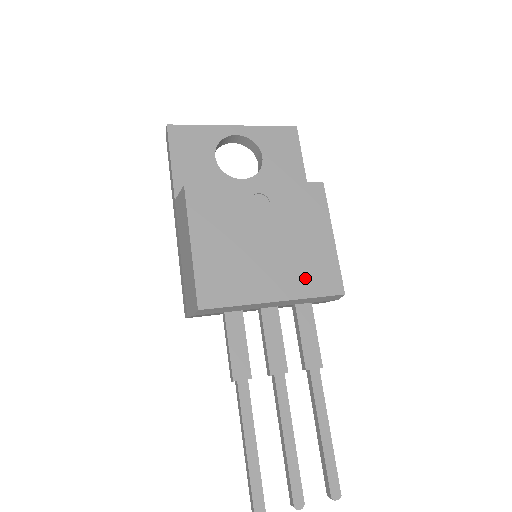
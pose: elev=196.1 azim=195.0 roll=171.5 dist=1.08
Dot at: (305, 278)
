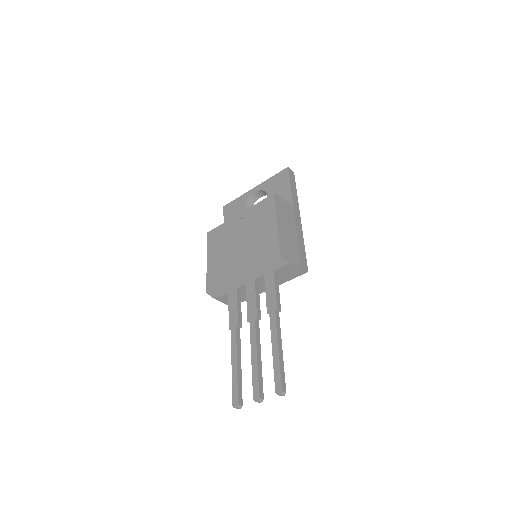
Dot at: (258, 255)
